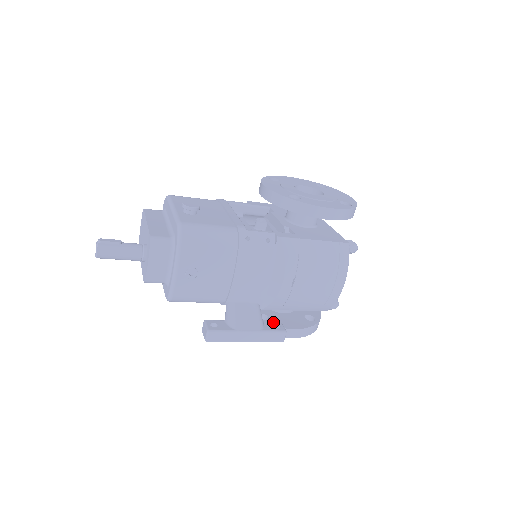
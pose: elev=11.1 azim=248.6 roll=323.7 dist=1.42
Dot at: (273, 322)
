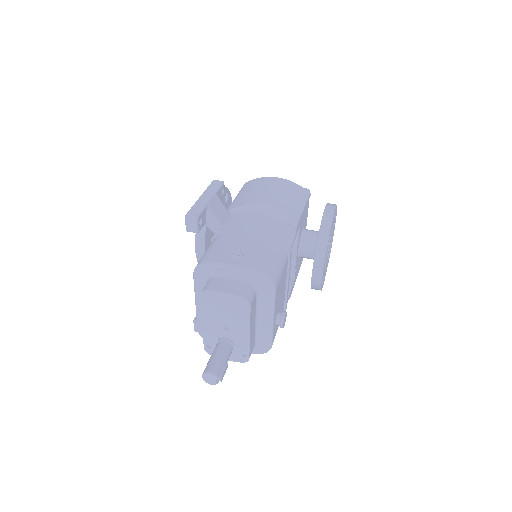
Dot at: occluded
